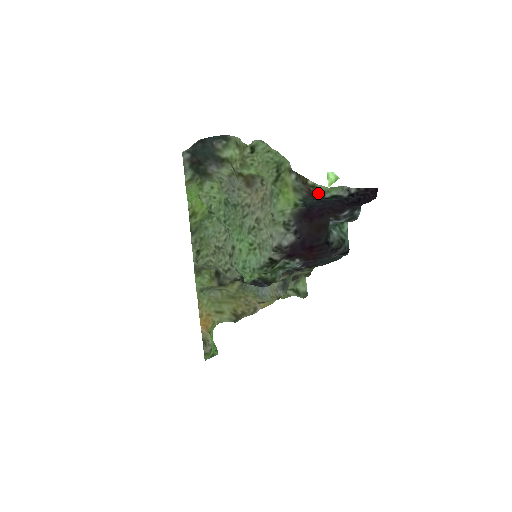
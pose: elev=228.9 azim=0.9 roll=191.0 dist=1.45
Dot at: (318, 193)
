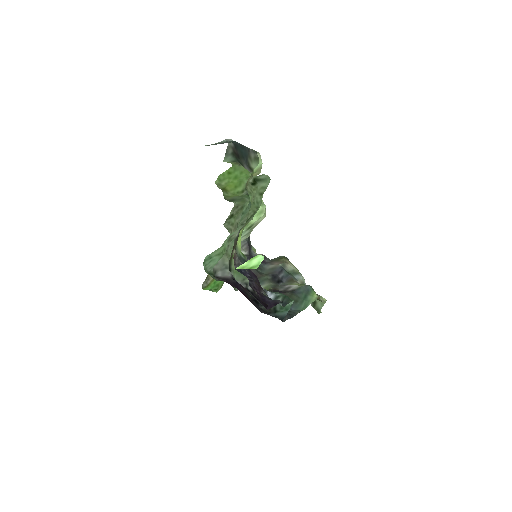
Dot at: (230, 265)
